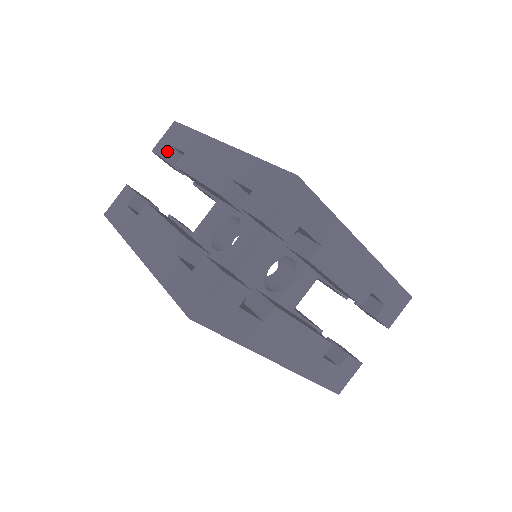
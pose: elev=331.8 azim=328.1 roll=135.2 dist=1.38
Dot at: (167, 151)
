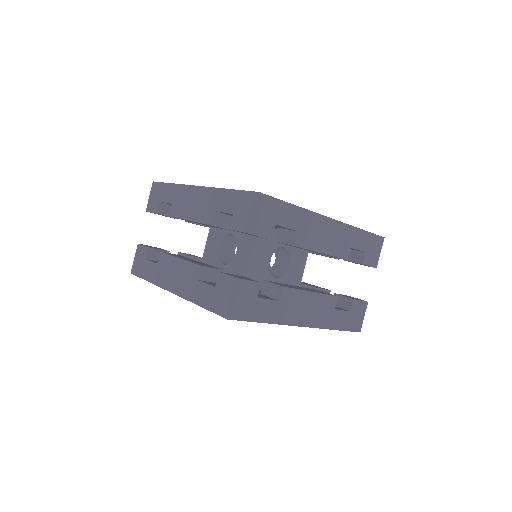
Dot at: (158, 207)
